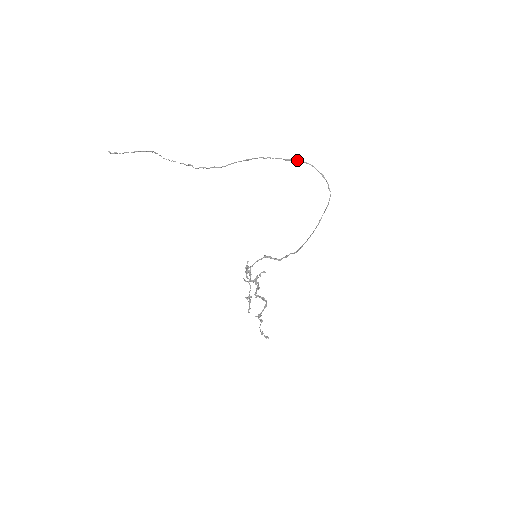
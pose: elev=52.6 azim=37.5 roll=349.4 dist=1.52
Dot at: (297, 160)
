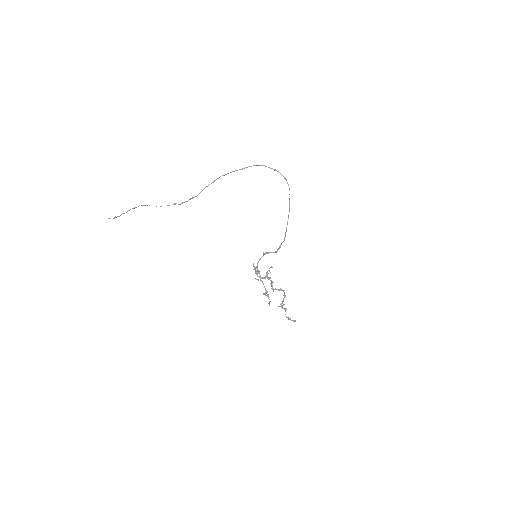
Dot at: (249, 166)
